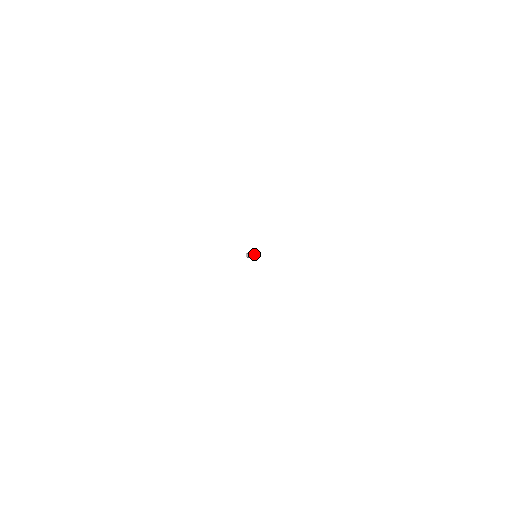
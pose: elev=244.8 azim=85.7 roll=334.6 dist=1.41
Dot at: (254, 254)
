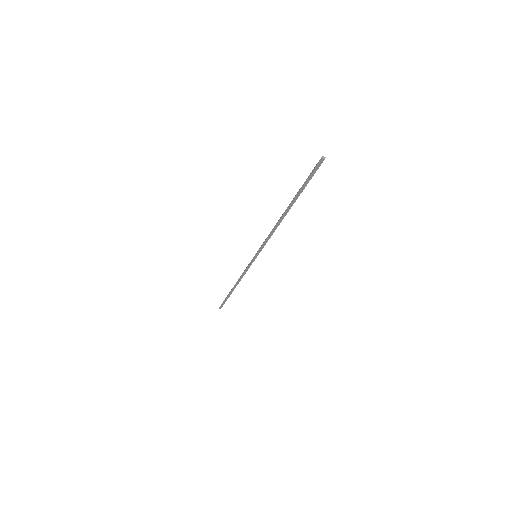
Dot at: (284, 216)
